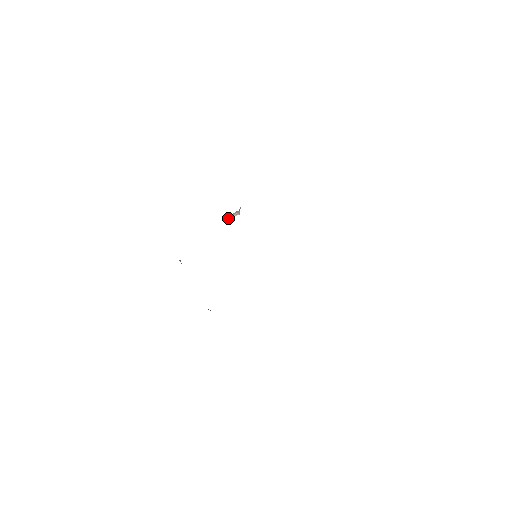
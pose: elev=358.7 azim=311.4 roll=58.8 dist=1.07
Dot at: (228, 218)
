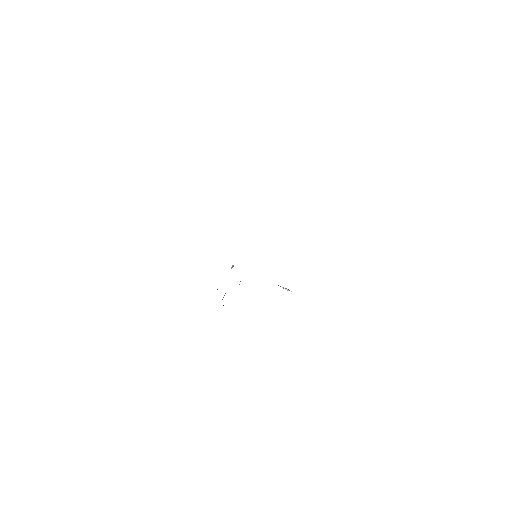
Dot at: occluded
